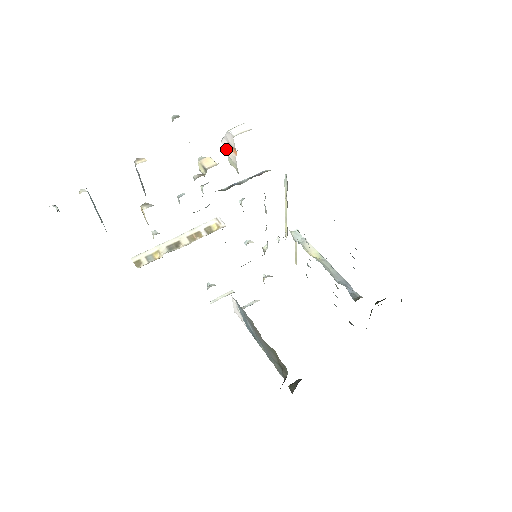
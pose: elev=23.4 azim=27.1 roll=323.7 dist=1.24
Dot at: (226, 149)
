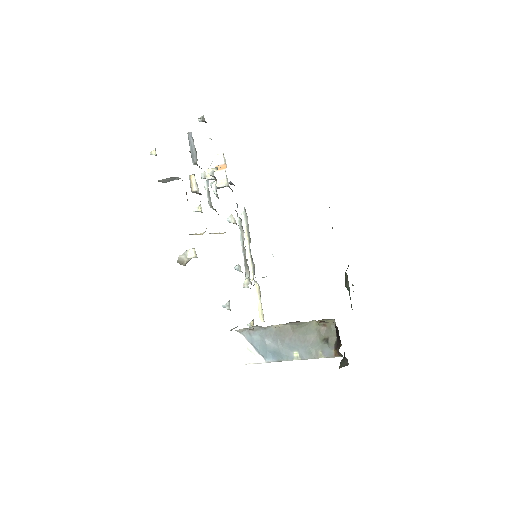
Dot at: occluded
